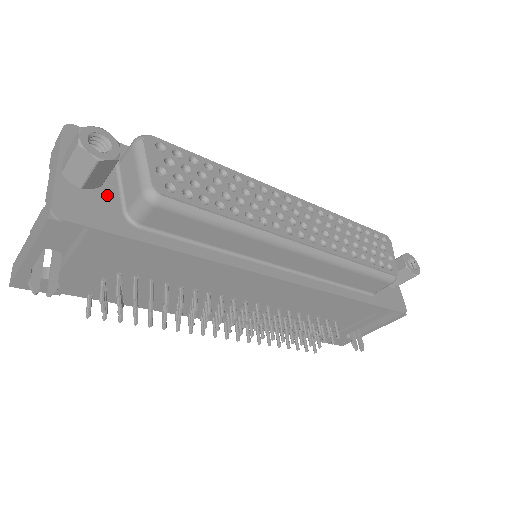
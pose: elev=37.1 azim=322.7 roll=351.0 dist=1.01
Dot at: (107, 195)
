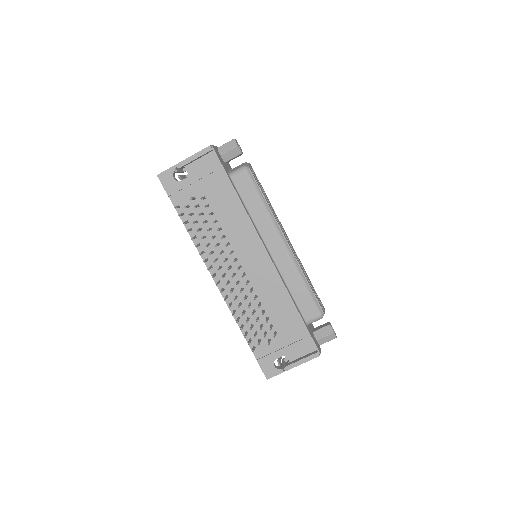
Dot at: (226, 166)
